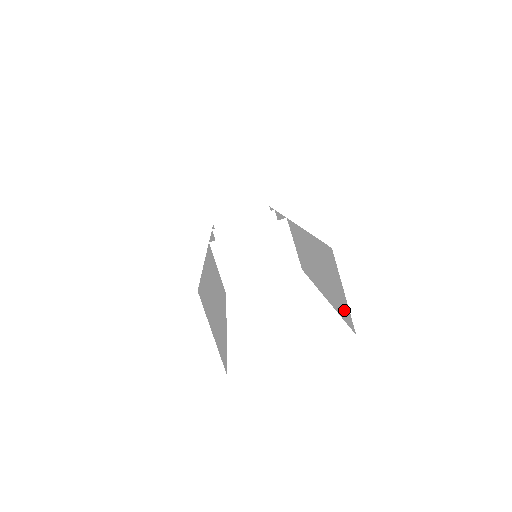
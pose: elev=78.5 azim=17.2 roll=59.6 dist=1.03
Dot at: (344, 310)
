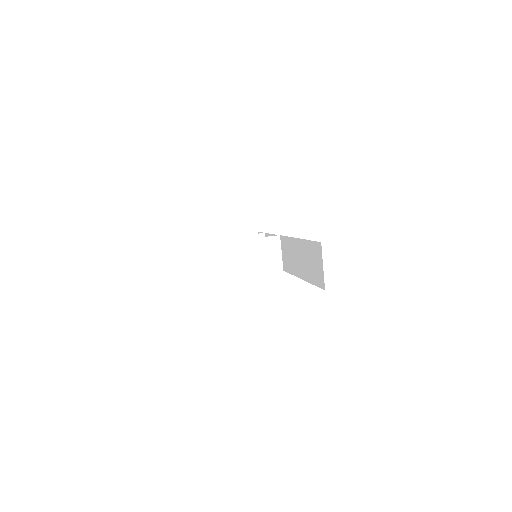
Dot at: (319, 279)
